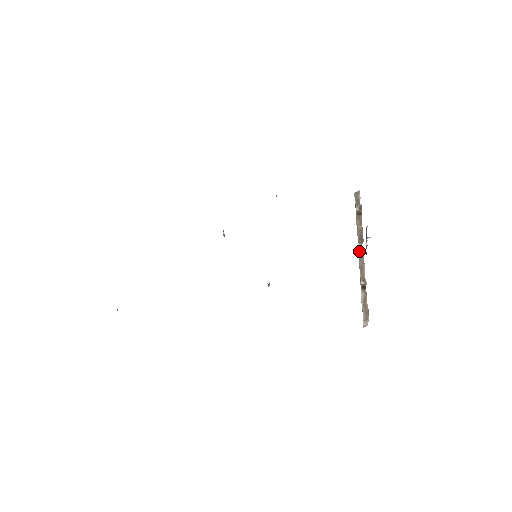
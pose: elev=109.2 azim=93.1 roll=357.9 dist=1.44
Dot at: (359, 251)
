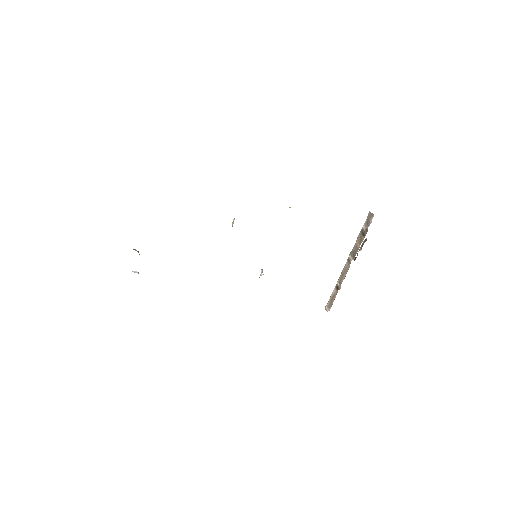
Dot at: (348, 261)
